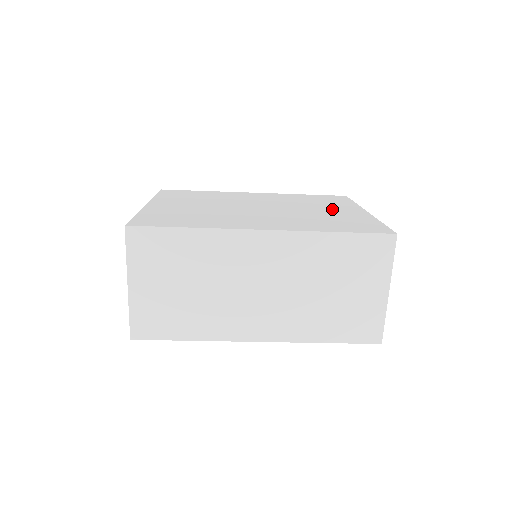
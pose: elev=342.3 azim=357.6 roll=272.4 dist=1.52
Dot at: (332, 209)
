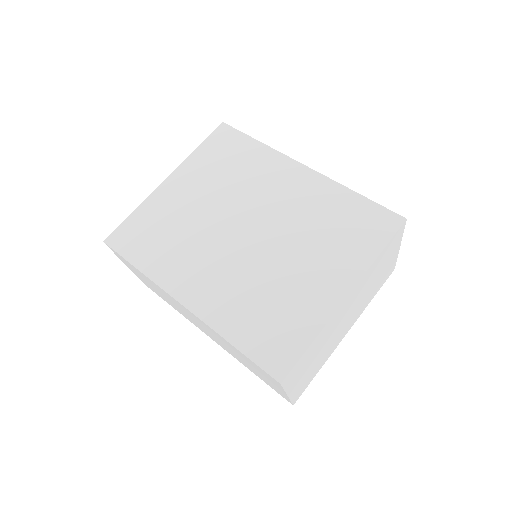
Dot at: (315, 270)
